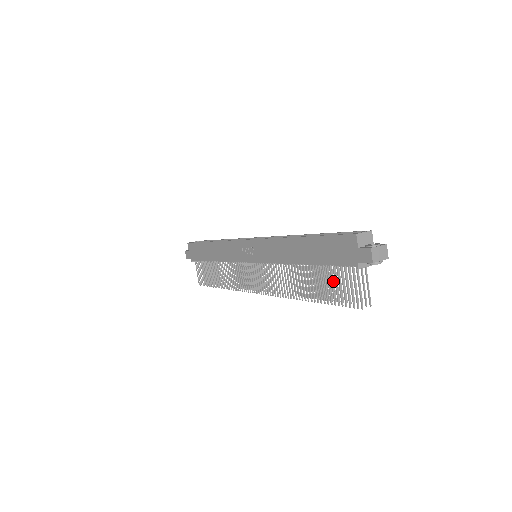
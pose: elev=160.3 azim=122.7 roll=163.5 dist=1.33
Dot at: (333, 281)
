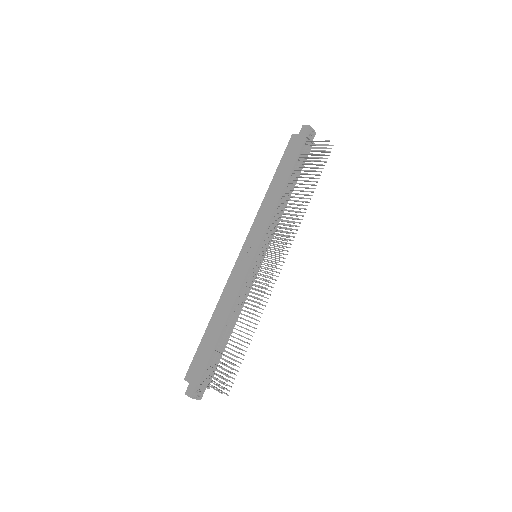
Dot at: occluded
